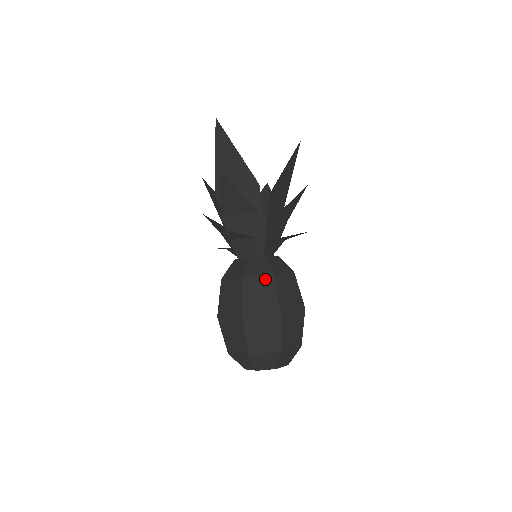
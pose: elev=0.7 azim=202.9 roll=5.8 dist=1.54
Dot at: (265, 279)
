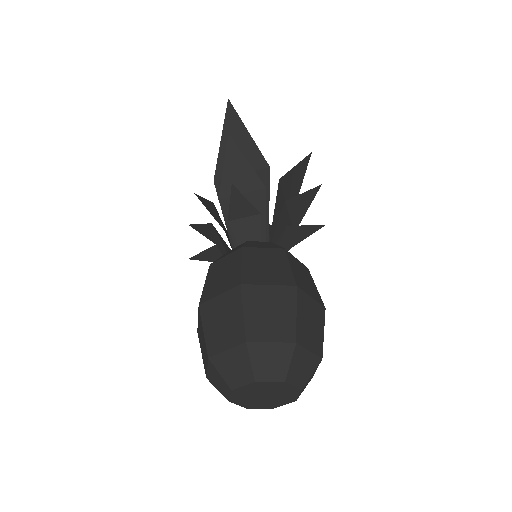
Dot at: (274, 252)
